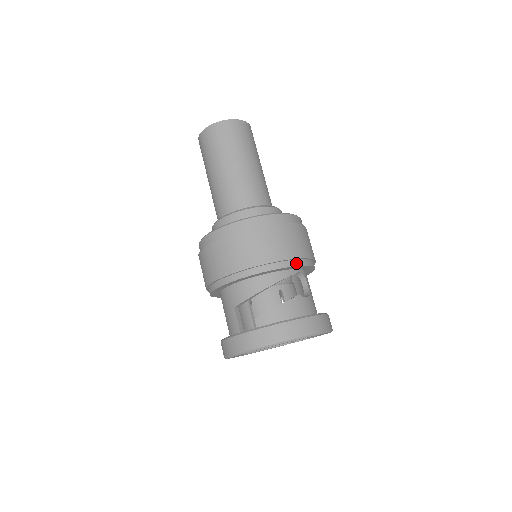
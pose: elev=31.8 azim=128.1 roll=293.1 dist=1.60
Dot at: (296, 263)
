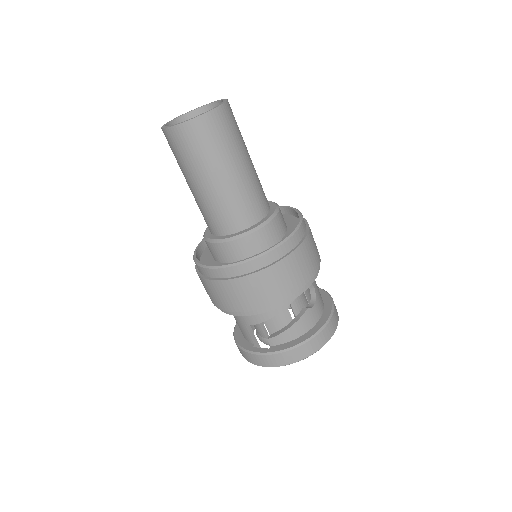
Dot at: (304, 288)
